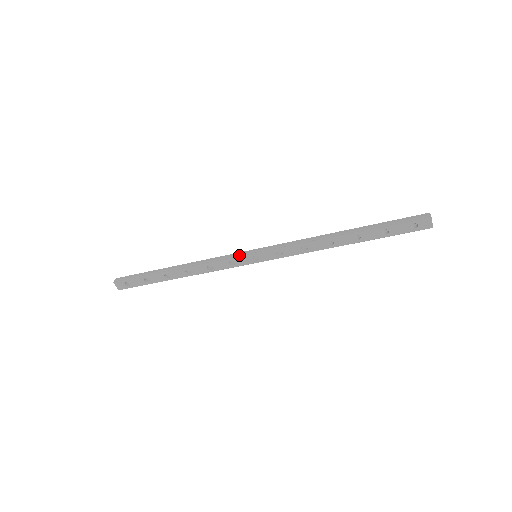
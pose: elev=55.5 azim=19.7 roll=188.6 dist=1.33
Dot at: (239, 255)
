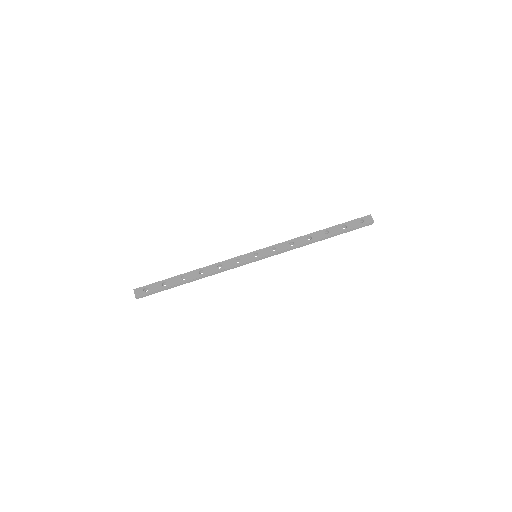
Dot at: (243, 255)
